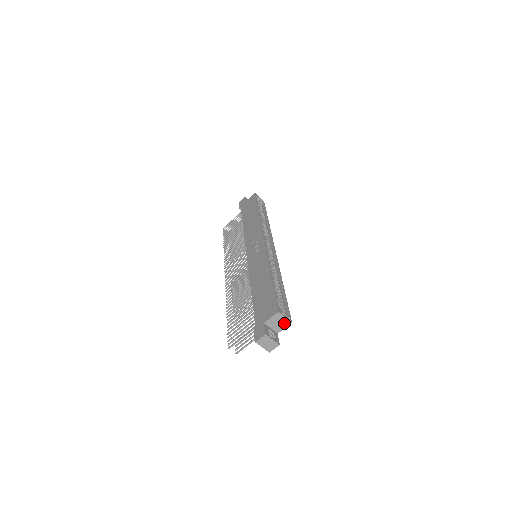
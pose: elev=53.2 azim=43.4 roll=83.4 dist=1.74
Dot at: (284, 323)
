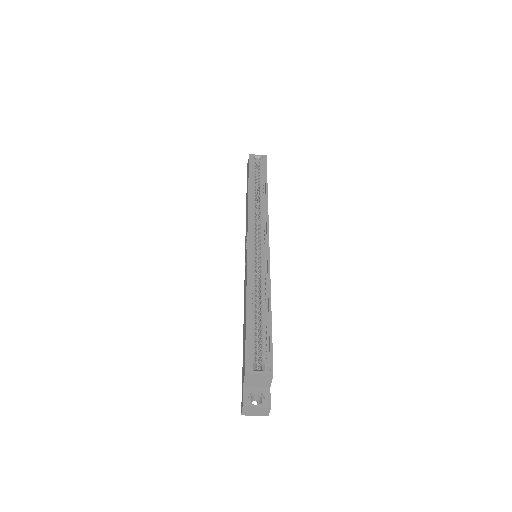
Dot at: (265, 378)
